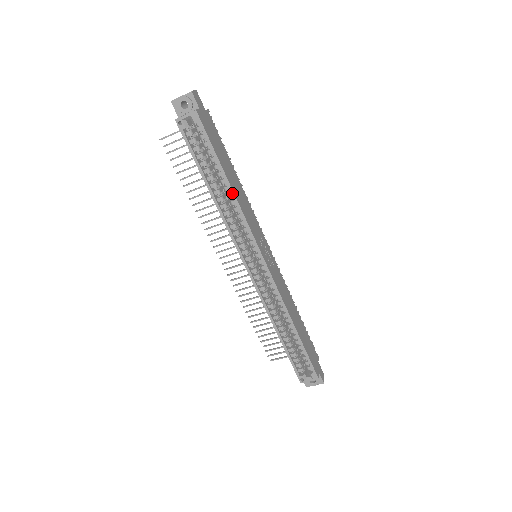
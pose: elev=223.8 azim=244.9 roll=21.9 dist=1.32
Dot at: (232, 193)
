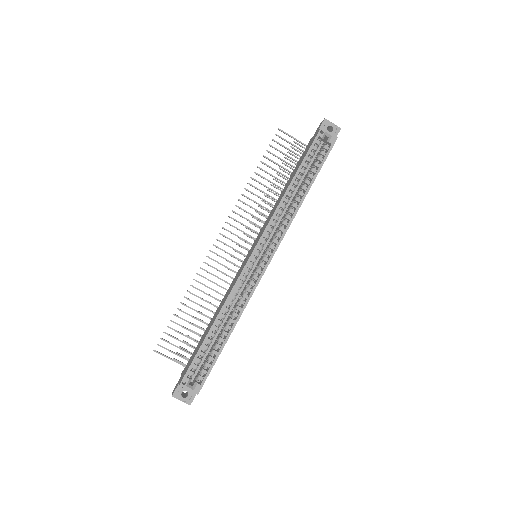
Dot at: (303, 199)
